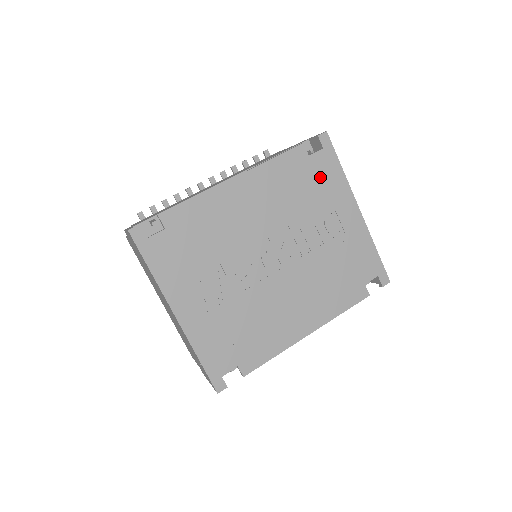
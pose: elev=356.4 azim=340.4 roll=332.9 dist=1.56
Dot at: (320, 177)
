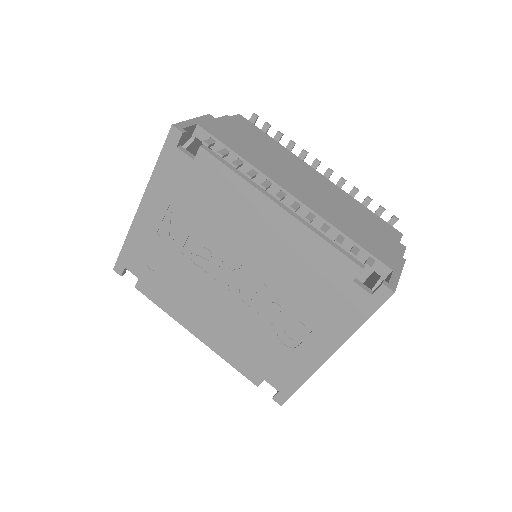
Dot at: (337, 301)
